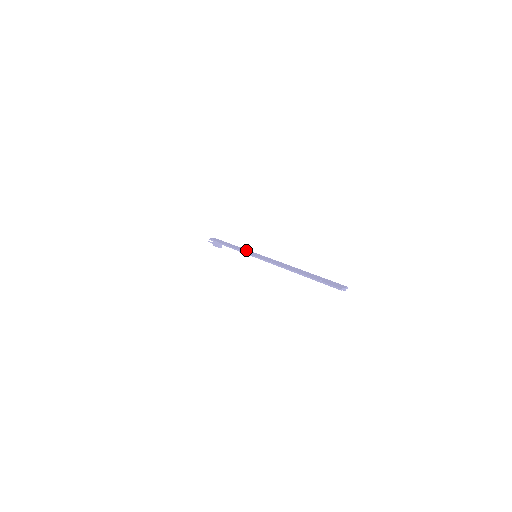
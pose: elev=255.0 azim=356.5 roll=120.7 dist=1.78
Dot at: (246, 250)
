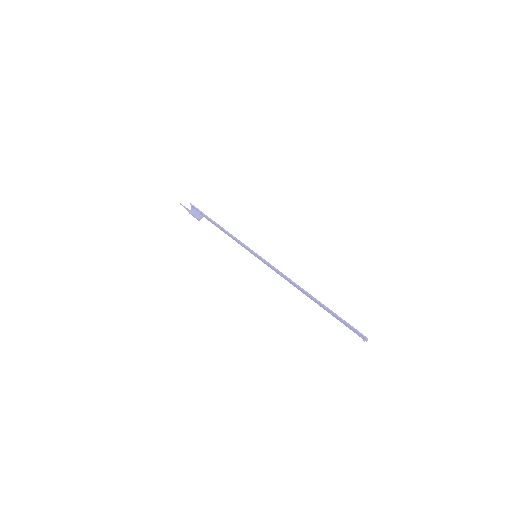
Dot at: occluded
